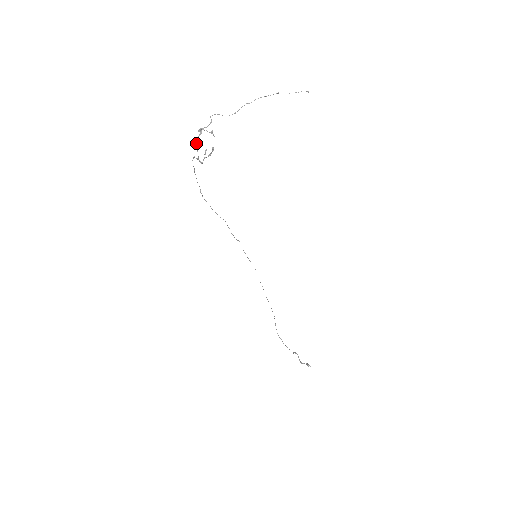
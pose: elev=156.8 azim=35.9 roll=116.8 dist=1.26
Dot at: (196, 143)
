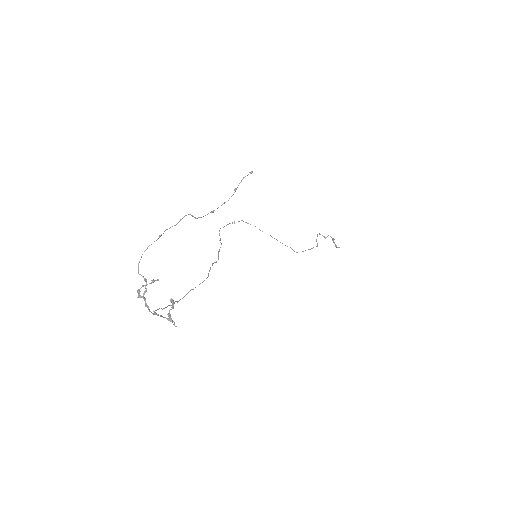
Dot at: occluded
